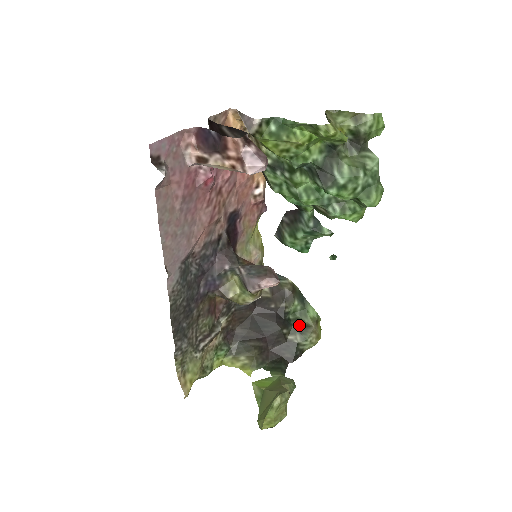
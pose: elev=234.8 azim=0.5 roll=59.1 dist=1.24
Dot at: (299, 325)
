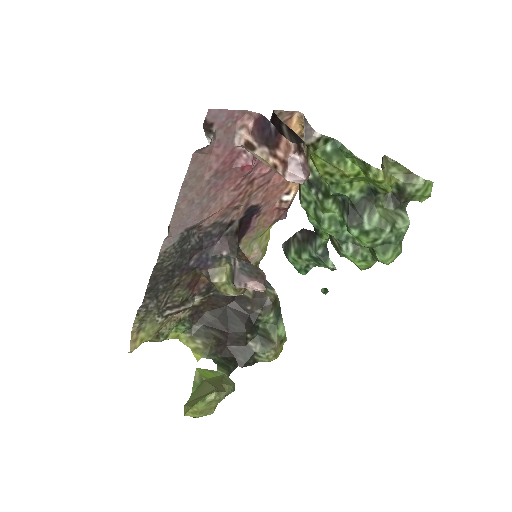
Dot at: (264, 336)
